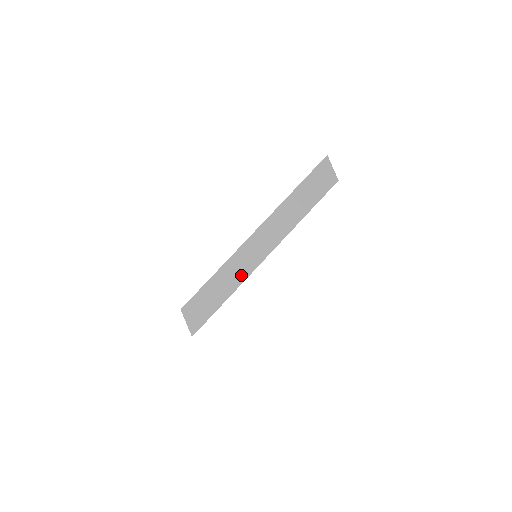
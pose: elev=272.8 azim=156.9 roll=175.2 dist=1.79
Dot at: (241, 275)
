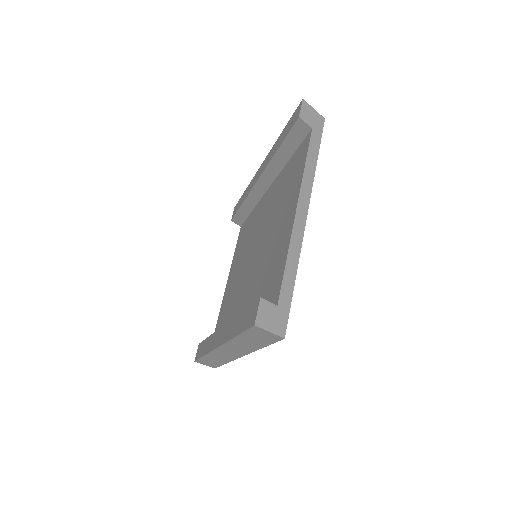
Dot at: (226, 359)
